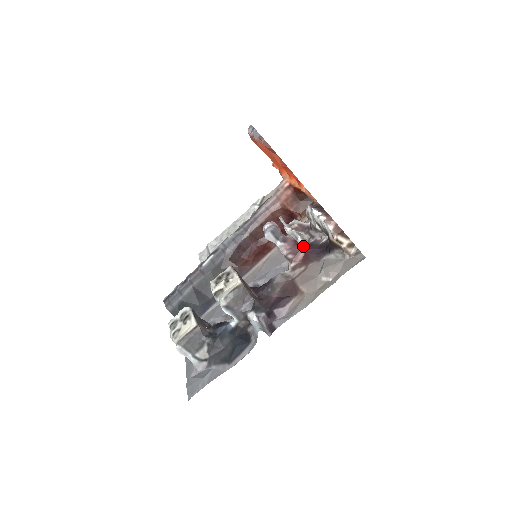
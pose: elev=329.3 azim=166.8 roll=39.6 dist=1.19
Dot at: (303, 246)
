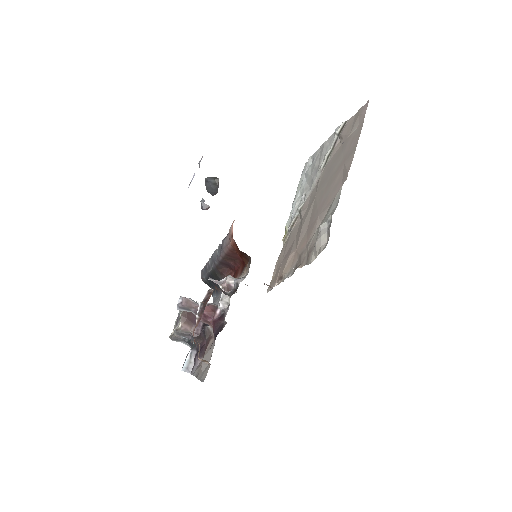
Dot at: (214, 317)
